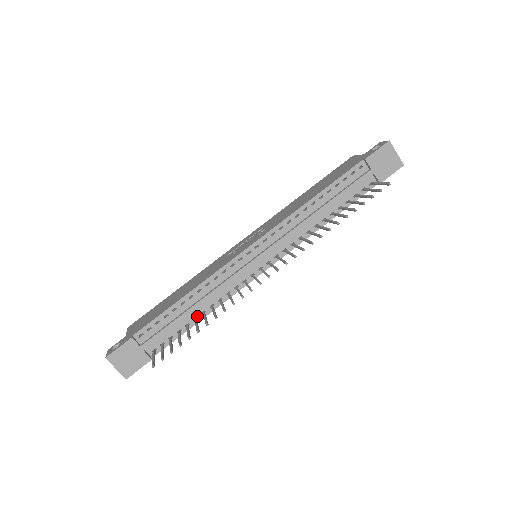
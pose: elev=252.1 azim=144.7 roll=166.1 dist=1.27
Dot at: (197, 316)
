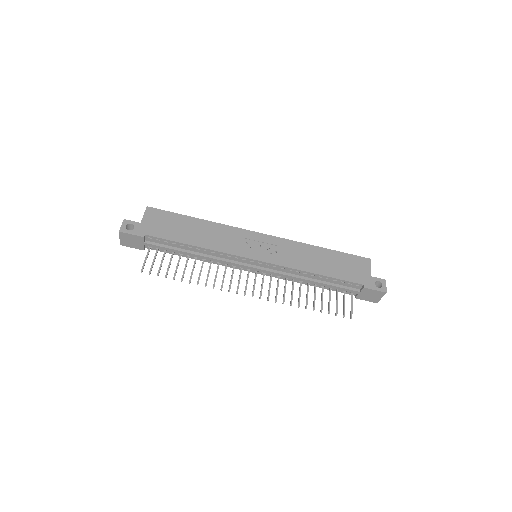
Dot at: (191, 256)
